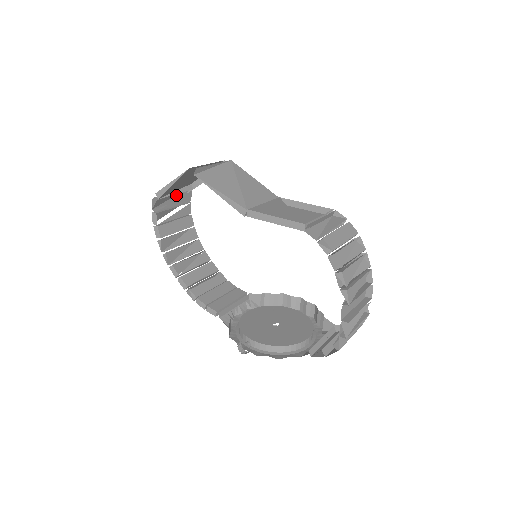
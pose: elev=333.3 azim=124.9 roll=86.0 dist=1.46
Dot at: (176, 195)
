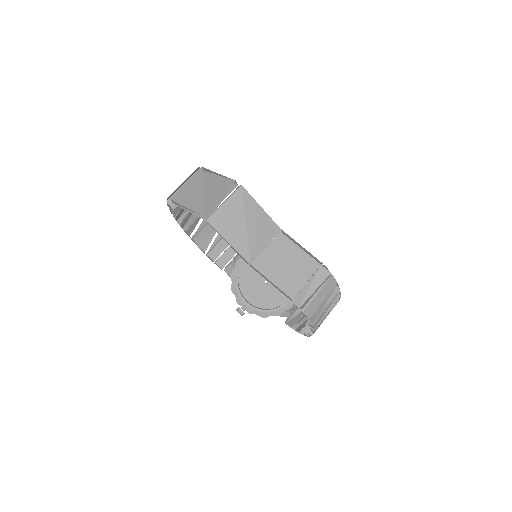
Dot at: (188, 178)
